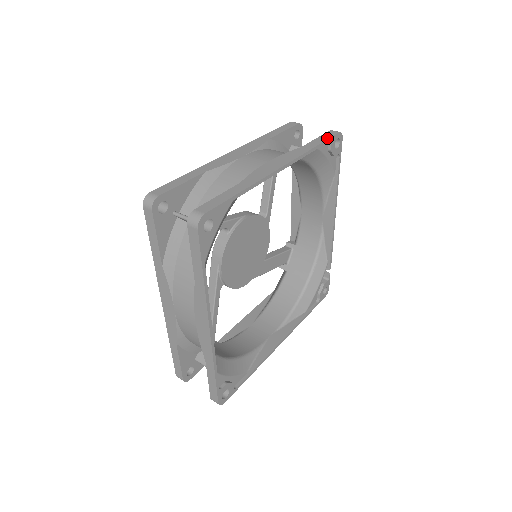
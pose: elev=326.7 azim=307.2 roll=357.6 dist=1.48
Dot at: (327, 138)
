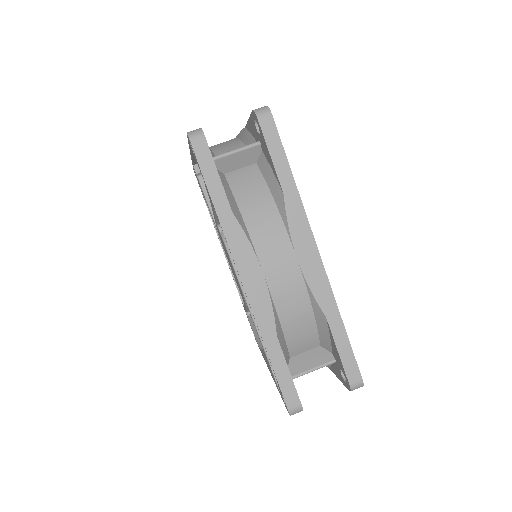
Dot at: (281, 146)
